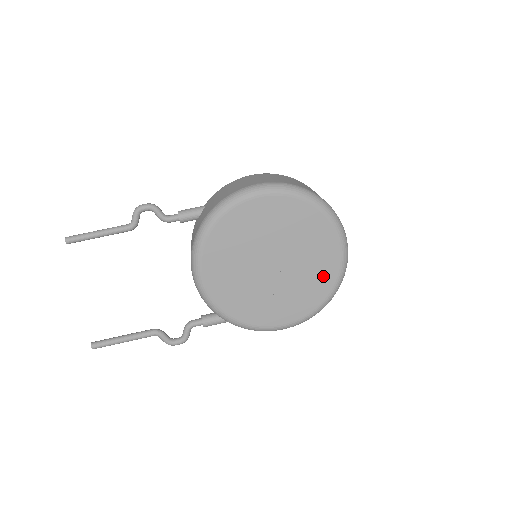
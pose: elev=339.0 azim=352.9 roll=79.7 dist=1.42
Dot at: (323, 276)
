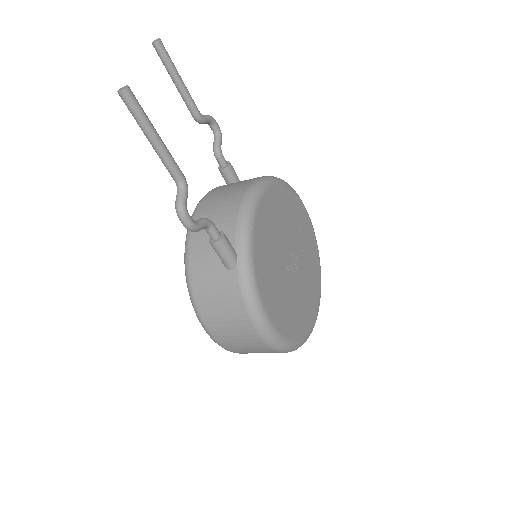
Dot at: (305, 317)
